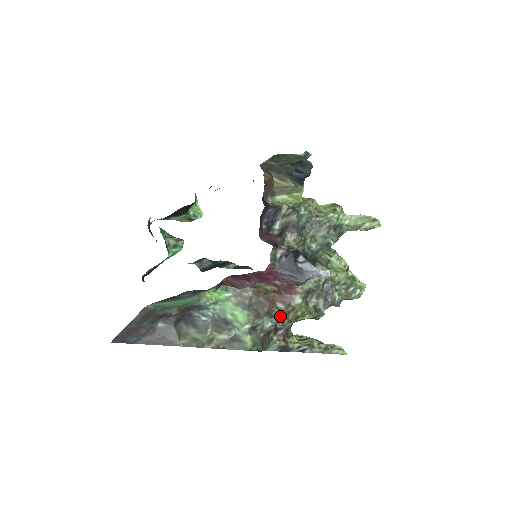
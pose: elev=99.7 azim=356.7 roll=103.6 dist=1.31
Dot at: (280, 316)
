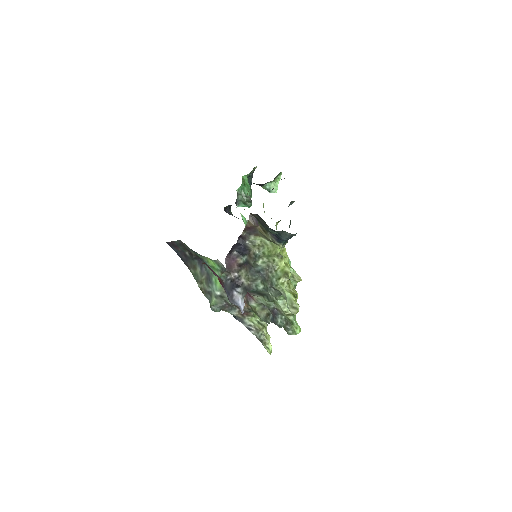
Dot at: occluded
